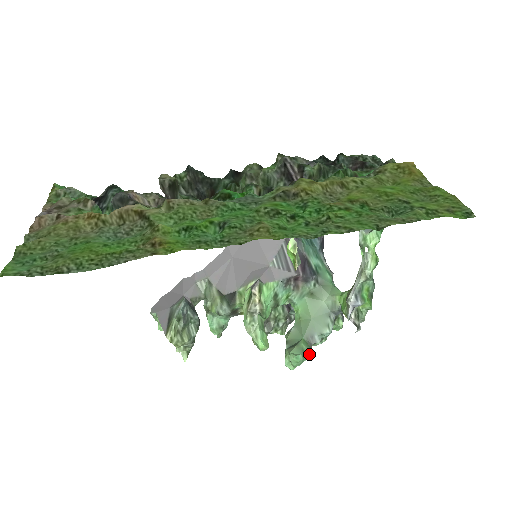
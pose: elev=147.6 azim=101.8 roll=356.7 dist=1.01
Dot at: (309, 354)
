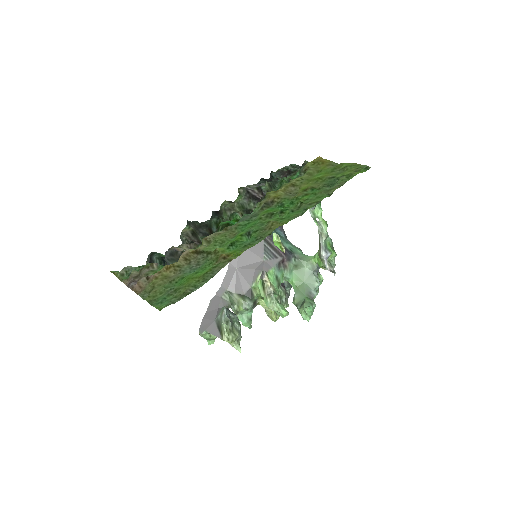
Dot at: (314, 304)
